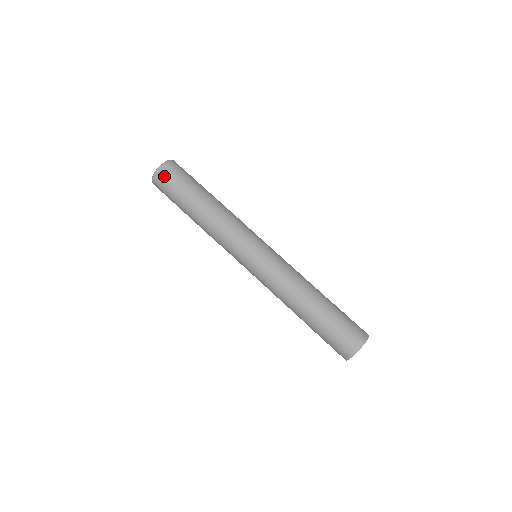
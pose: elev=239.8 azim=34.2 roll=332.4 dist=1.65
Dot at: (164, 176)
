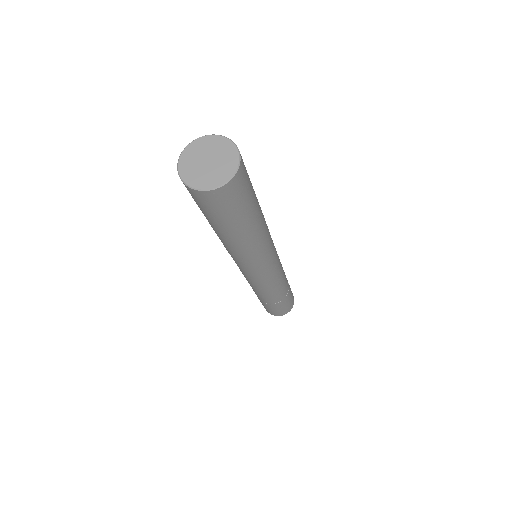
Dot at: (222, 199)
